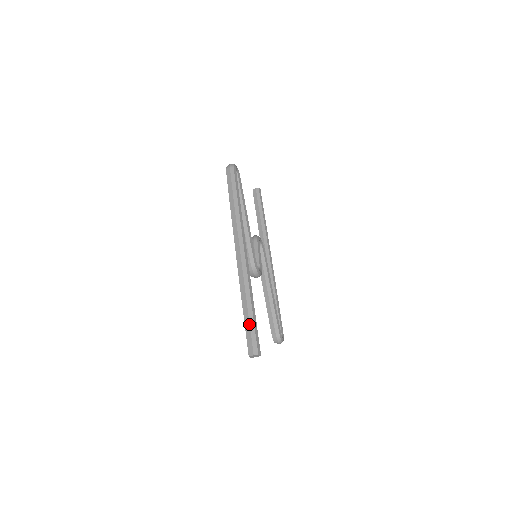
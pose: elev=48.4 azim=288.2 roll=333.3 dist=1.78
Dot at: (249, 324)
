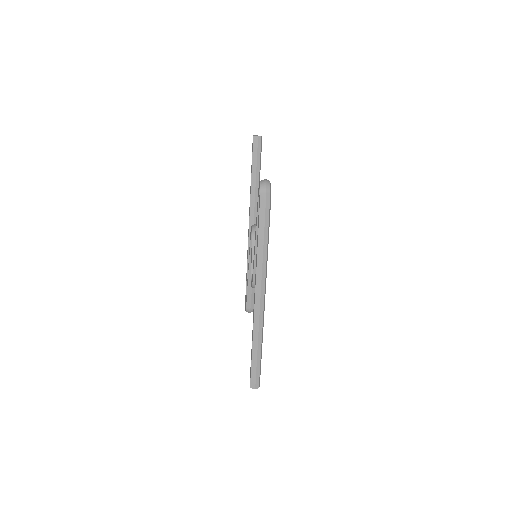
Dot at: (256, 365)
